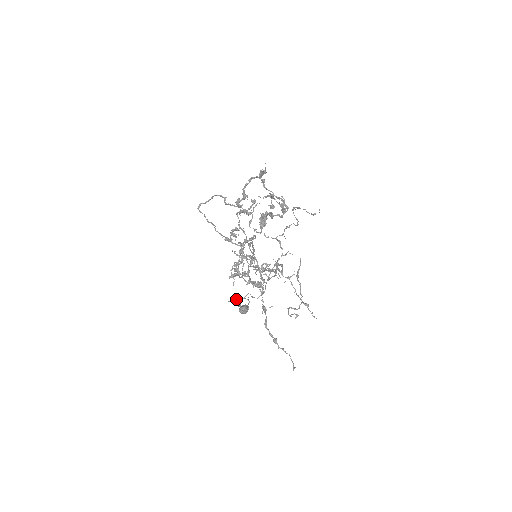
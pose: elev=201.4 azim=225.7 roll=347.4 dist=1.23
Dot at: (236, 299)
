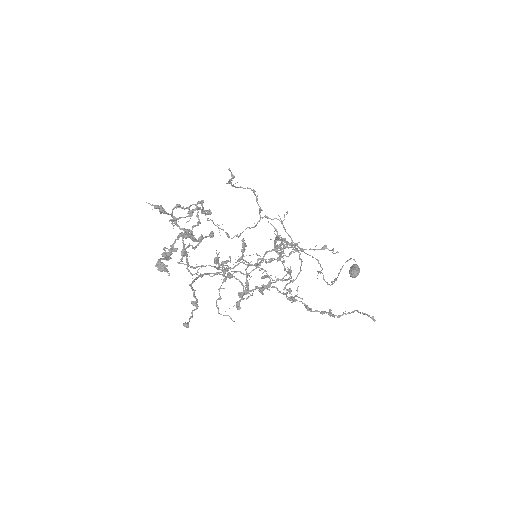
Dot at: (339, 272)
